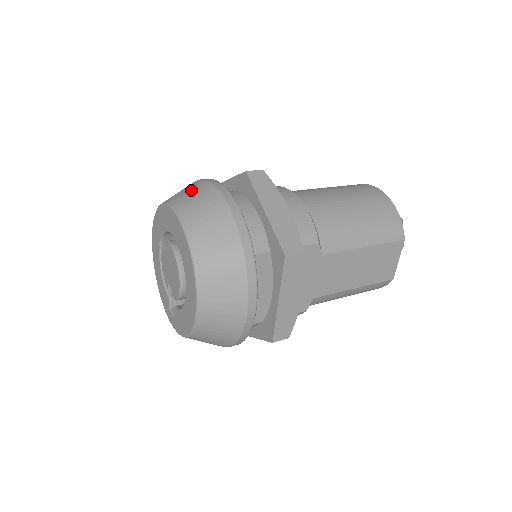
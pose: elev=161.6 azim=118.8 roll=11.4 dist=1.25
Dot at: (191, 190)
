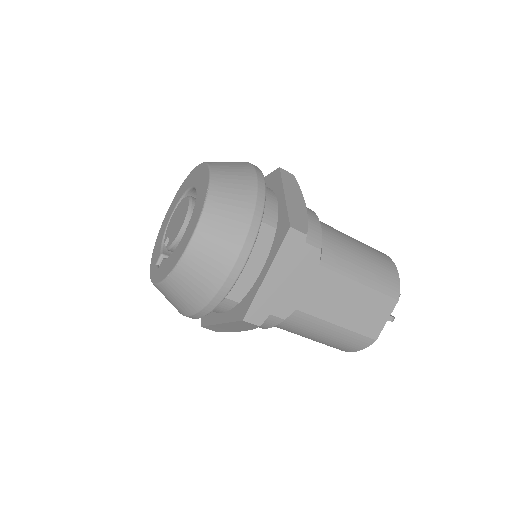
Dot at: occluded
